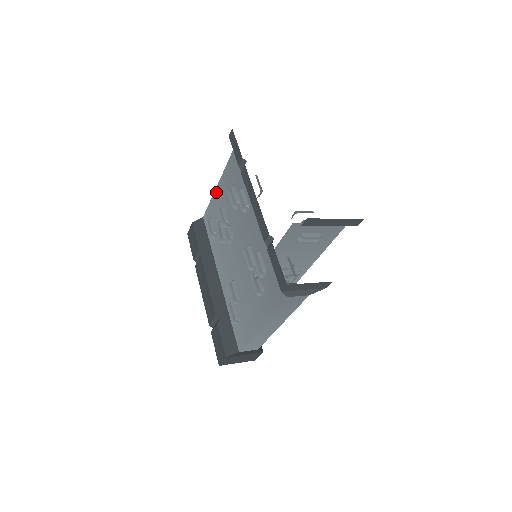
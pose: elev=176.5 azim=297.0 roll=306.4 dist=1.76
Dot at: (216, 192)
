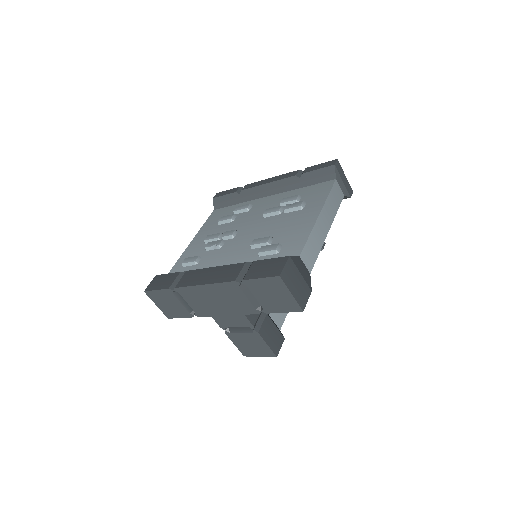
Dot at: (191, 244)
